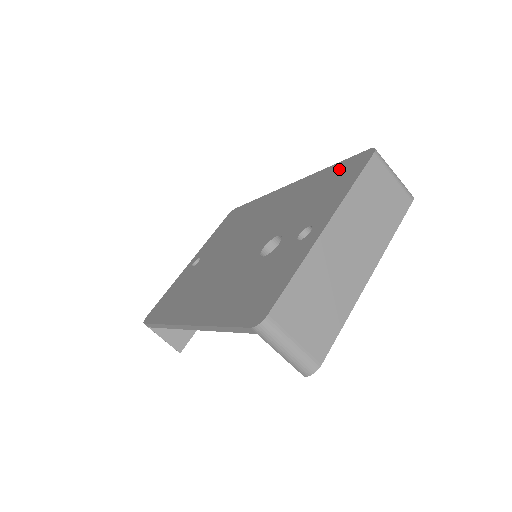
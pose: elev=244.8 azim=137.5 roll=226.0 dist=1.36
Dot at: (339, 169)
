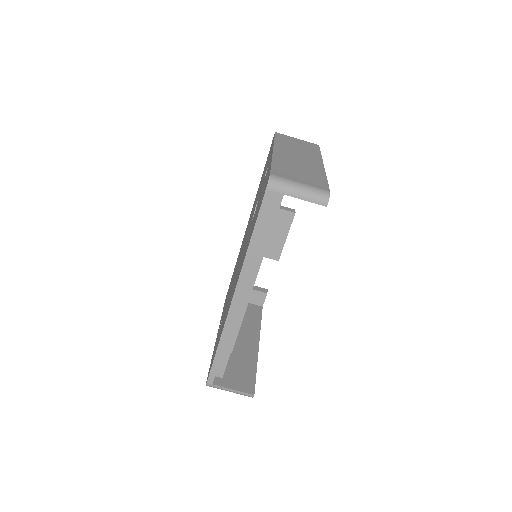
Dot at: occluded
